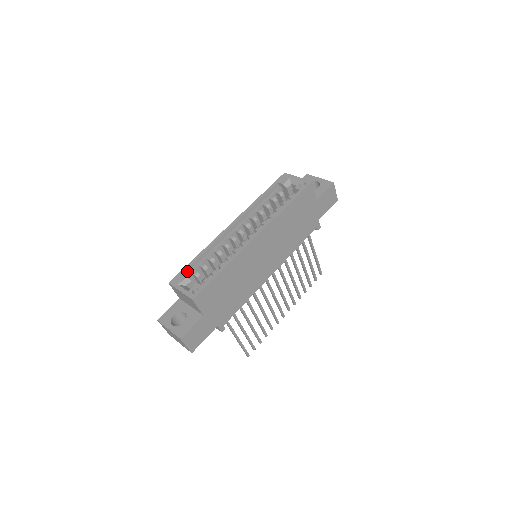
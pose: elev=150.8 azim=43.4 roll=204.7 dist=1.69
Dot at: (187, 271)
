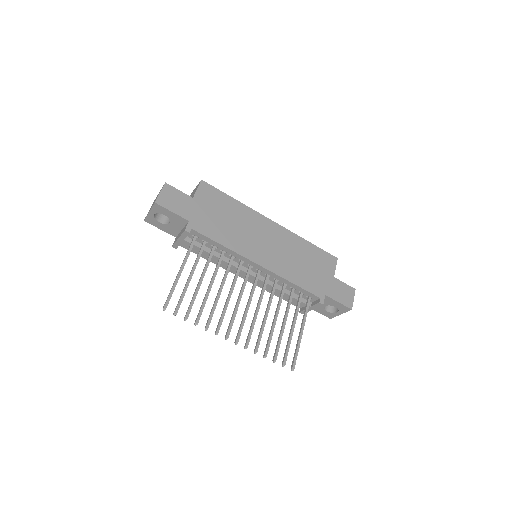
Dot at: occluded
